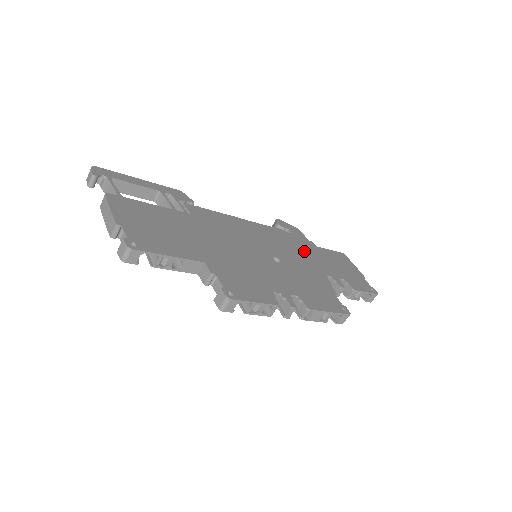
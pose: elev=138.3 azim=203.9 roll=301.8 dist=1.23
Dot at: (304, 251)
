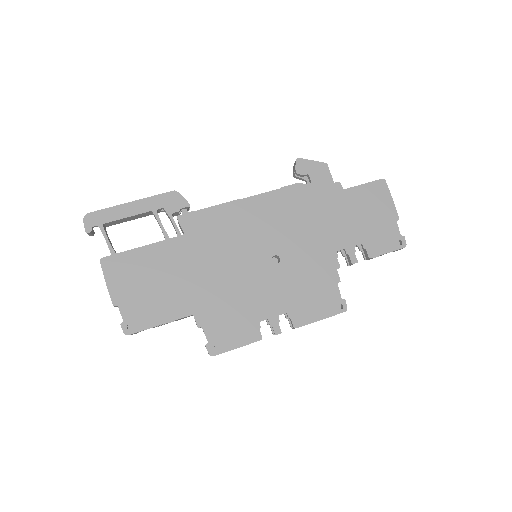
Dot at: (319, 215)
